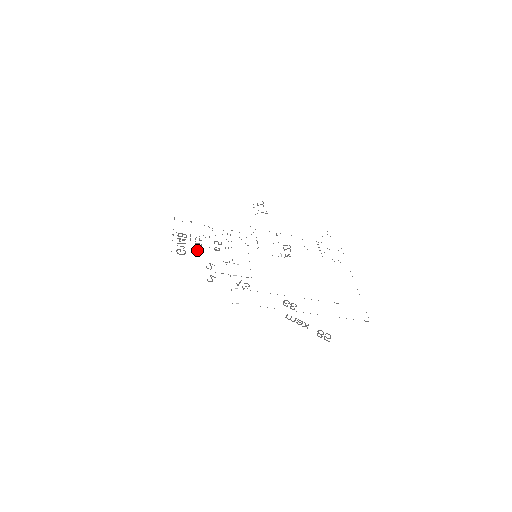
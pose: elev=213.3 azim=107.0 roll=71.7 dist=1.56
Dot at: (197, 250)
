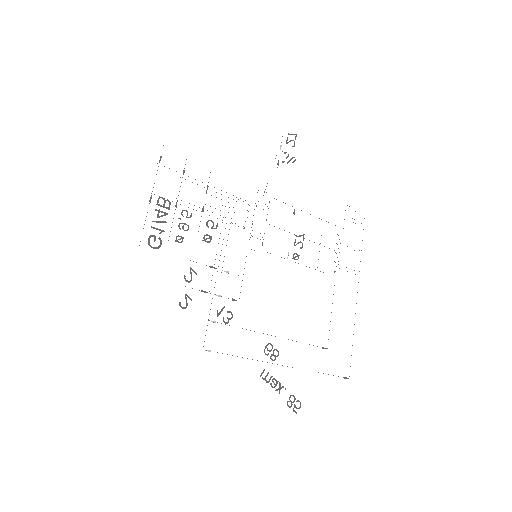
Dot at: (179, 239)
